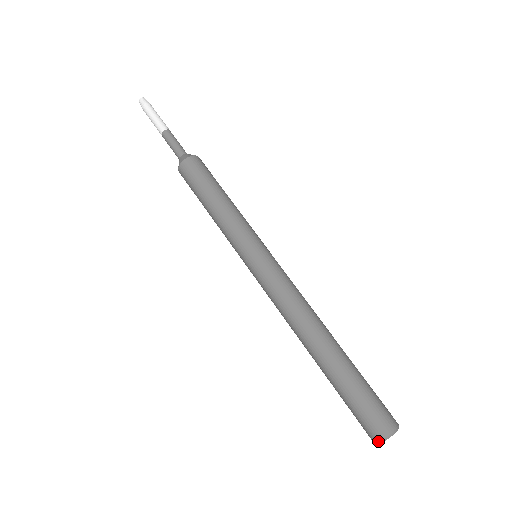
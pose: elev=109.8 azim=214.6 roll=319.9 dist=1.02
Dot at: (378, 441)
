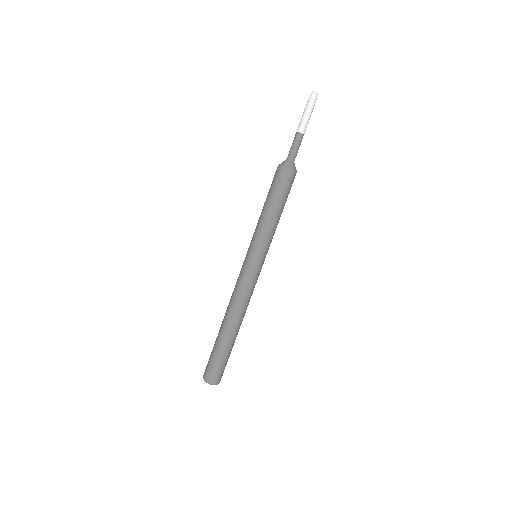
Dot at: (203, 378)
